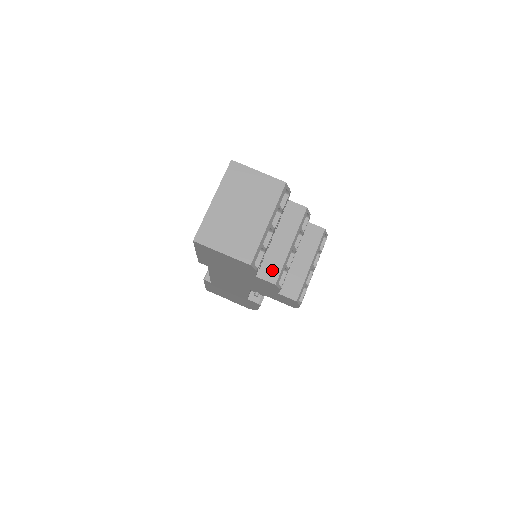
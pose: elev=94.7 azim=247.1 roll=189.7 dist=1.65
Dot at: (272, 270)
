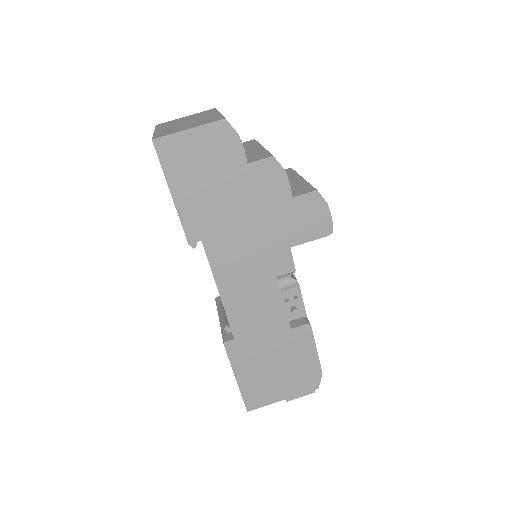
Dot at: (260, 156)
